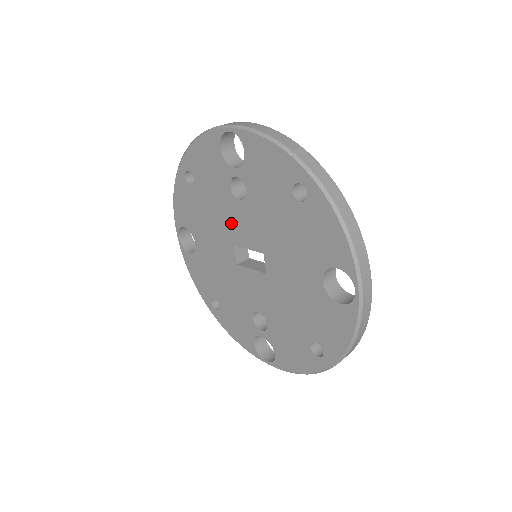
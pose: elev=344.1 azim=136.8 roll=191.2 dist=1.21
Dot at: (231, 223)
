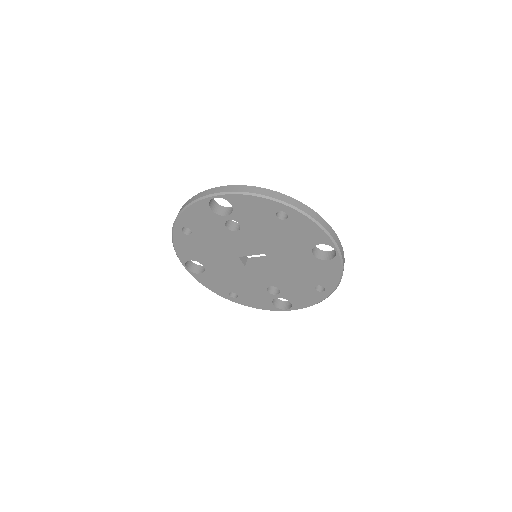
Dot at: (233, 246)
